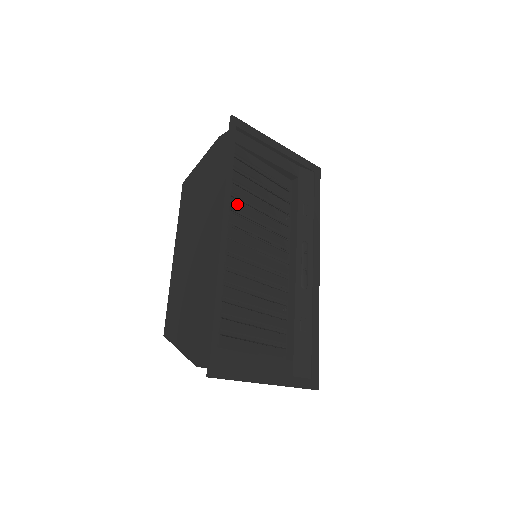
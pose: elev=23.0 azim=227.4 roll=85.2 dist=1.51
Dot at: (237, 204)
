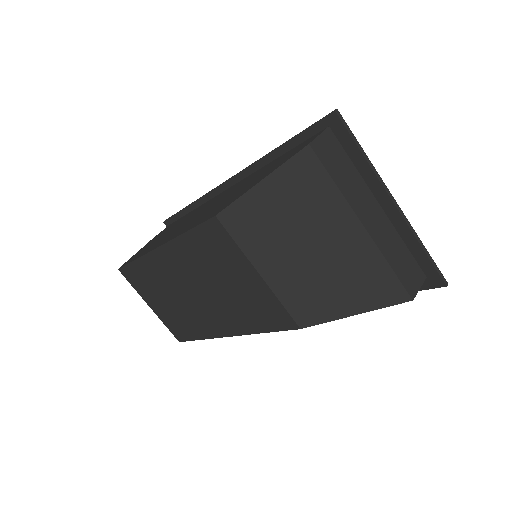
Dot at: occluded
